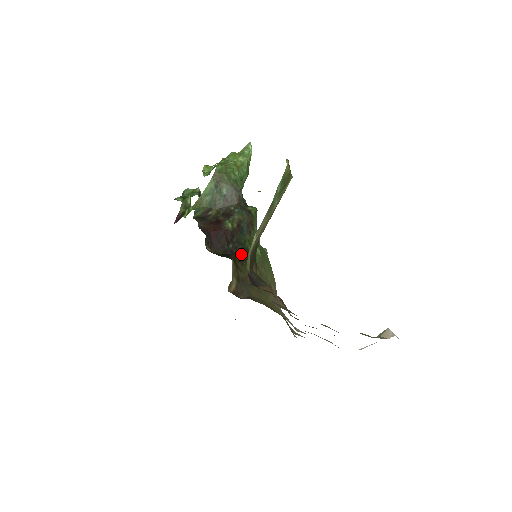
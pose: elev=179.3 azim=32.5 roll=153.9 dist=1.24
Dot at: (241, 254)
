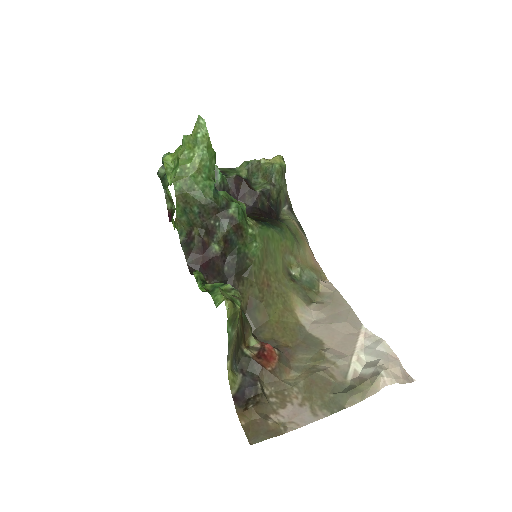
Dot at: (239, 269)
